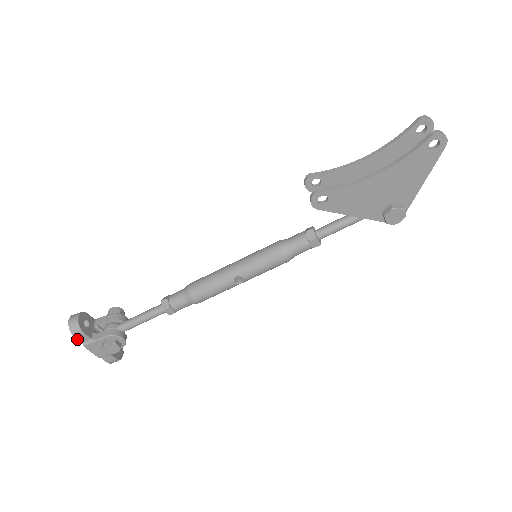
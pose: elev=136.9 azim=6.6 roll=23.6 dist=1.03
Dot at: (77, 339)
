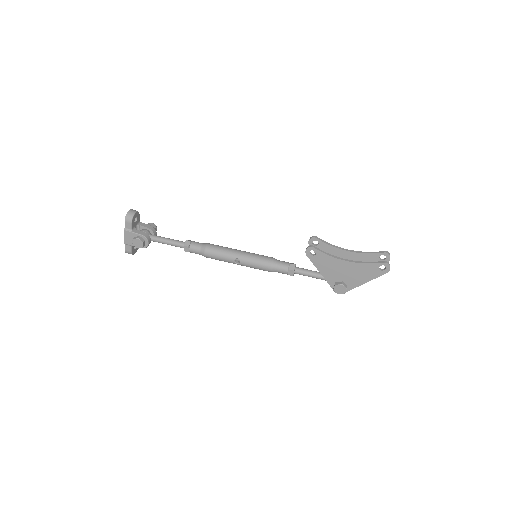
Dot at: (125, 223)
